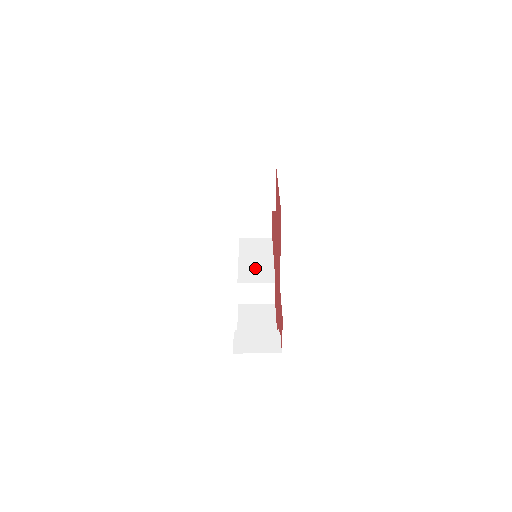
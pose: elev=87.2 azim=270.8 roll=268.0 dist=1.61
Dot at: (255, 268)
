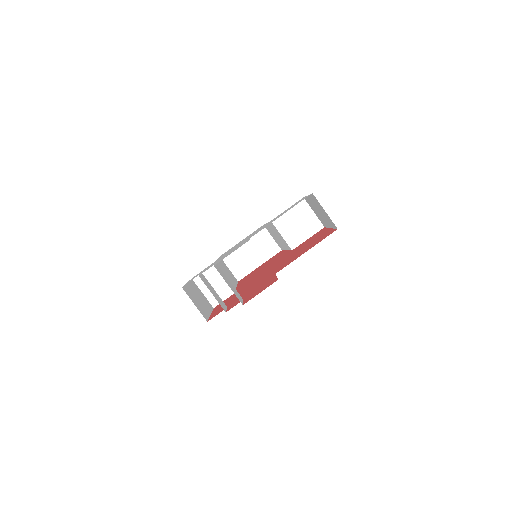
Dot at: (225, 274)
